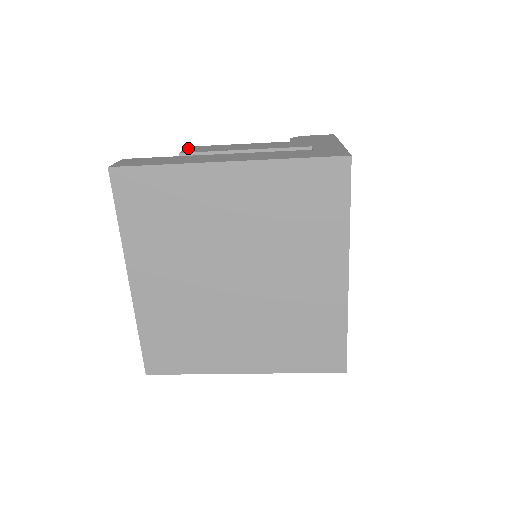
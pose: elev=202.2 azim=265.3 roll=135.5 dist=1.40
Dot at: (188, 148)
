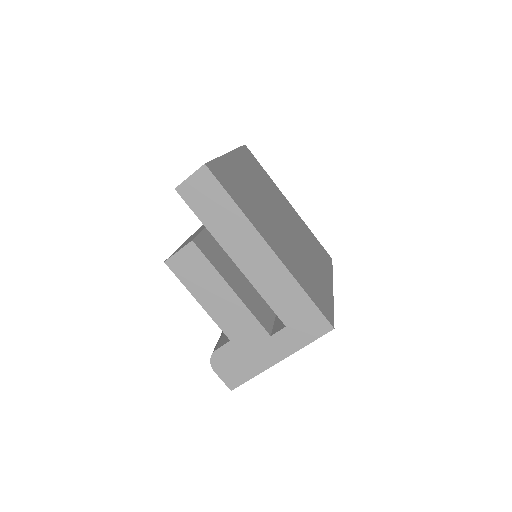
Dot at: occluded
